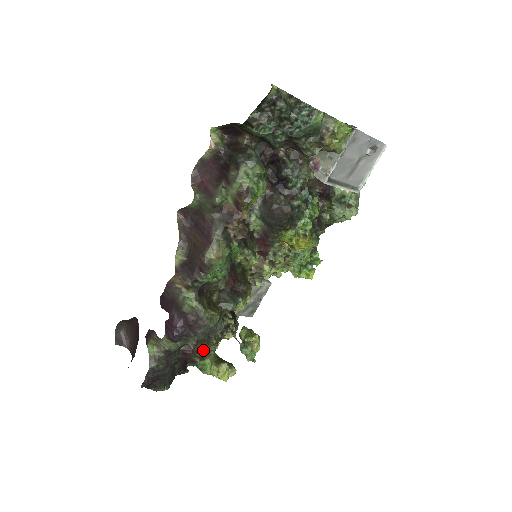
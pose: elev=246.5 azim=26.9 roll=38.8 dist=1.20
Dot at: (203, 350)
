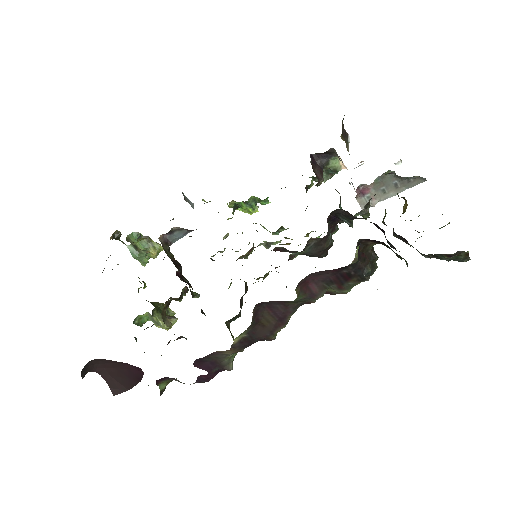
Dot at: occluded
